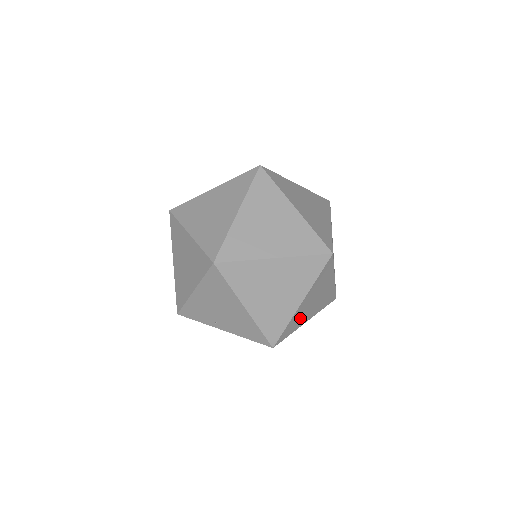
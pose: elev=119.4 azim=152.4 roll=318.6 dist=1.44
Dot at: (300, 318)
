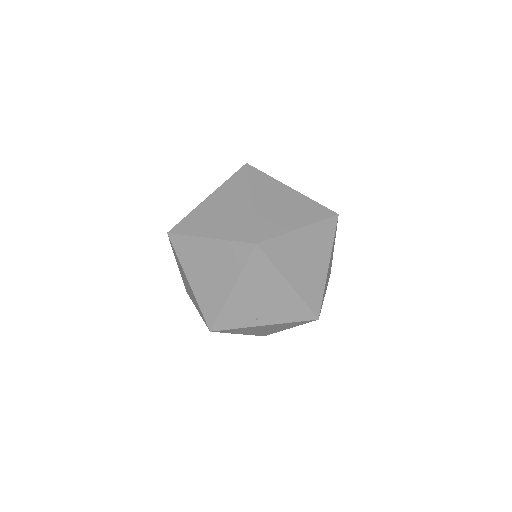
Dot at: (325, 288)
